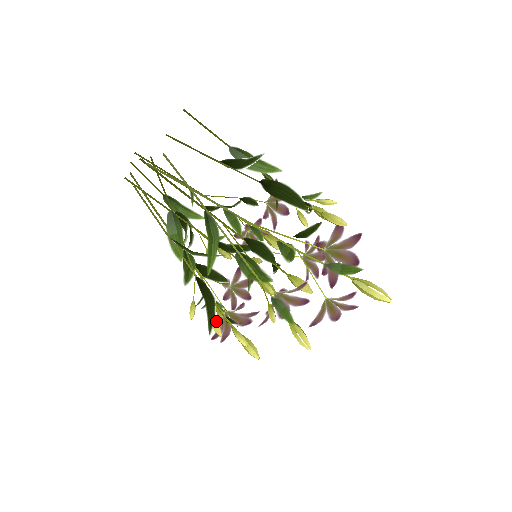
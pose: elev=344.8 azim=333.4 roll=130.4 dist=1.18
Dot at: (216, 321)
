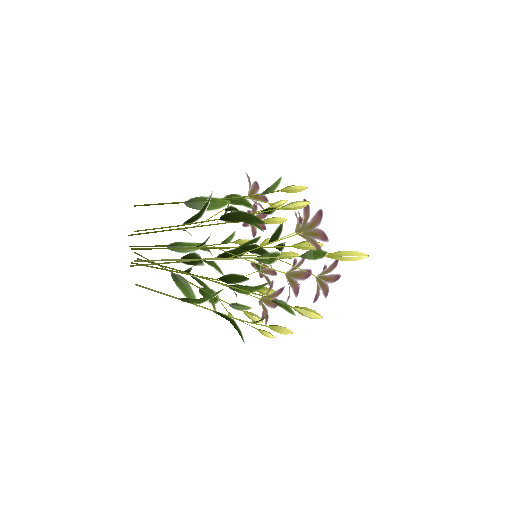
Dot at: (252, 317)
